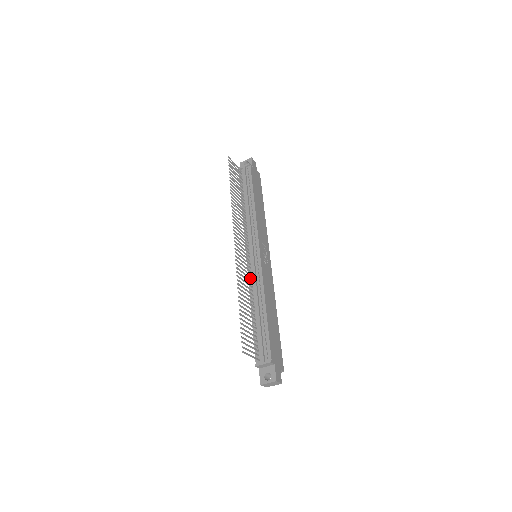
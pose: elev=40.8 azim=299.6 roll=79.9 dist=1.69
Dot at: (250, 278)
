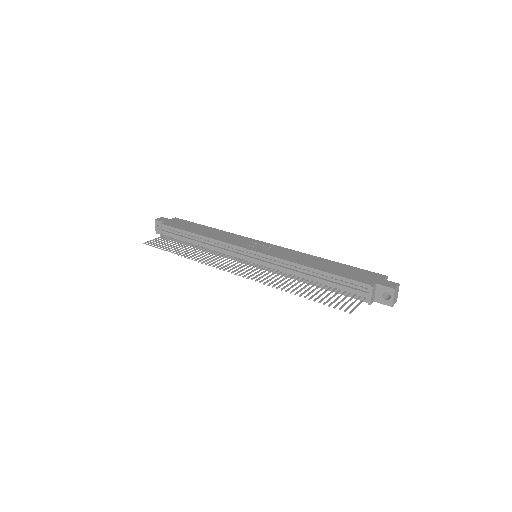
Dot at: (276, 272)
